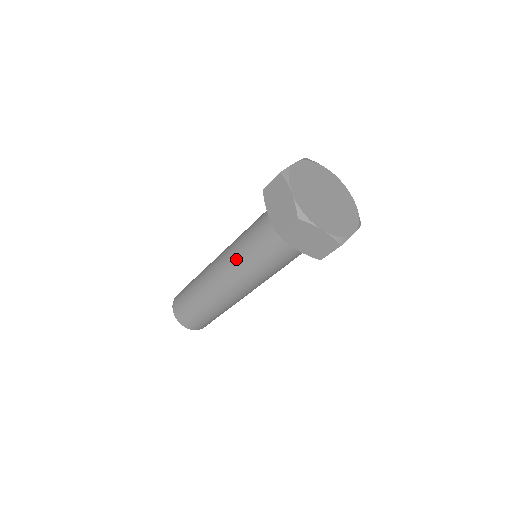
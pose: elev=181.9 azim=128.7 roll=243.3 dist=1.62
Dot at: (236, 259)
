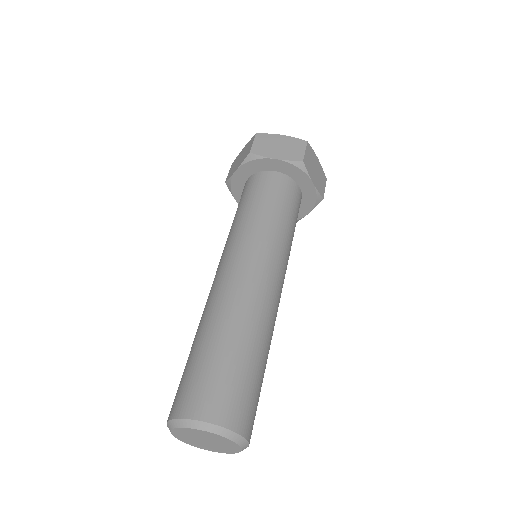
Dot at: (262, 236)
